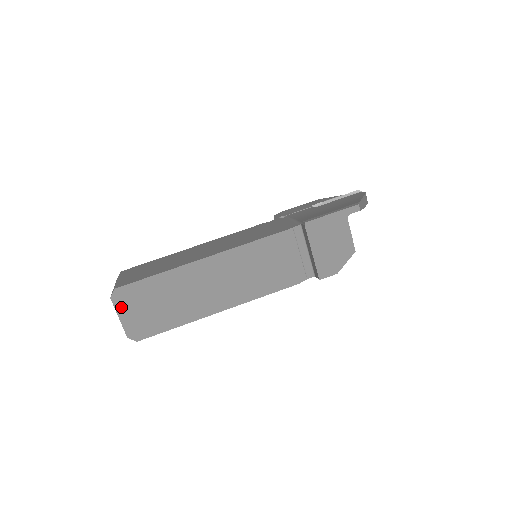
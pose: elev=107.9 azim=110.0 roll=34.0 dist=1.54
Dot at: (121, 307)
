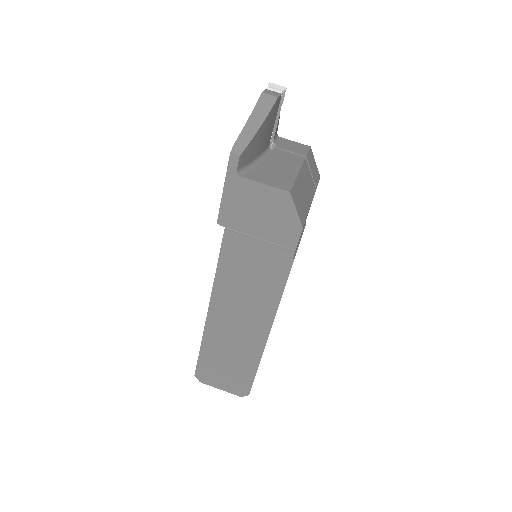
Dot at: (212, 383)
